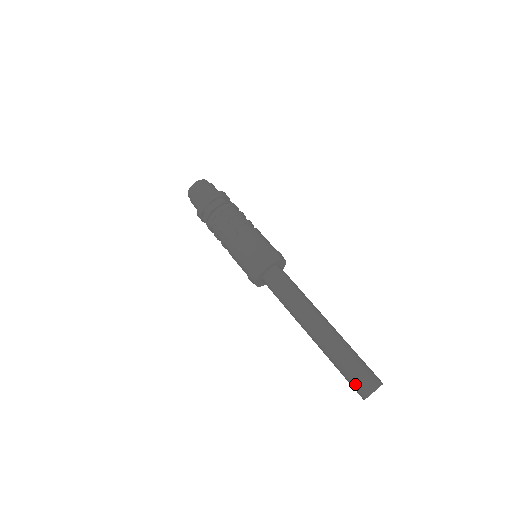
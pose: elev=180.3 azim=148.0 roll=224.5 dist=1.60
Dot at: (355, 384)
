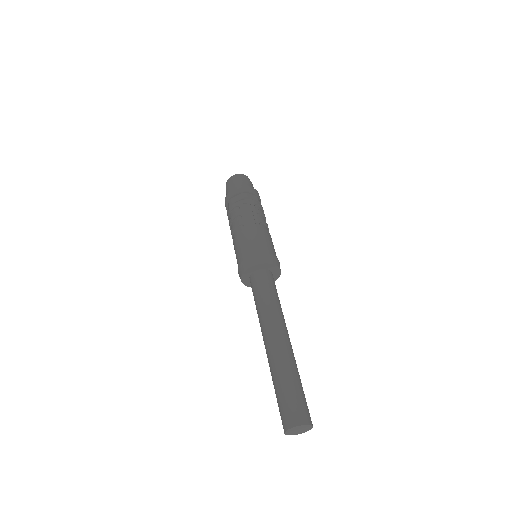
Dot at: (291, 407)
